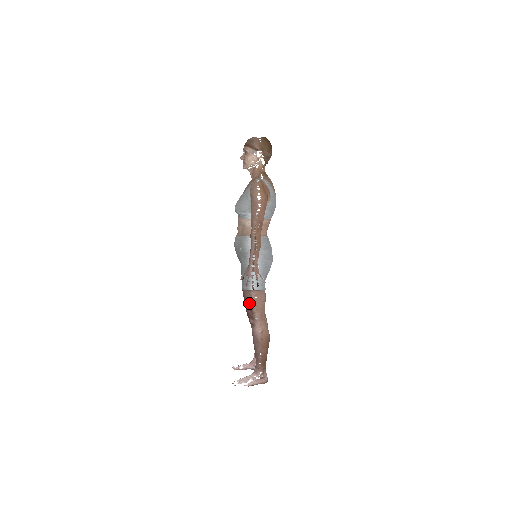
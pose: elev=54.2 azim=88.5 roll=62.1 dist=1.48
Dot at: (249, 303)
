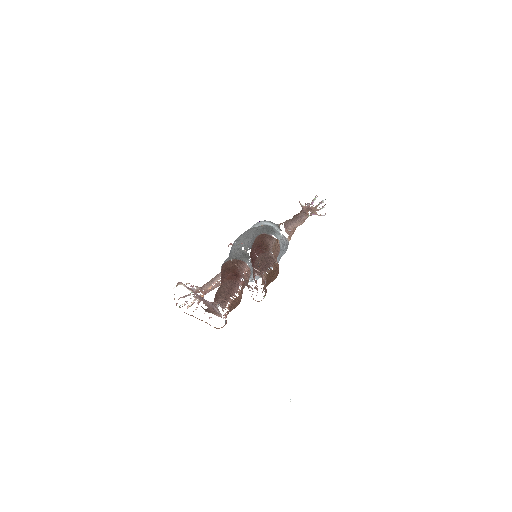
Dot at: (267, 241)
